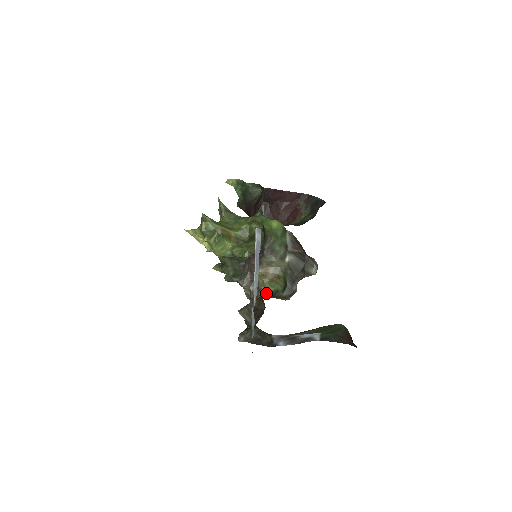
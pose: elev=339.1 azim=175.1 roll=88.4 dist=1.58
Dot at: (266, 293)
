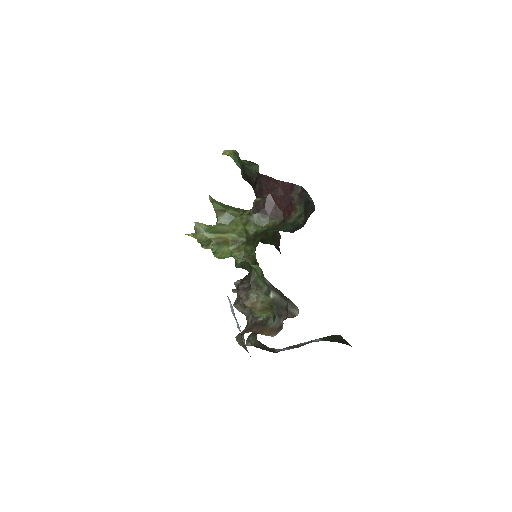
Dot at: (259, 319)
